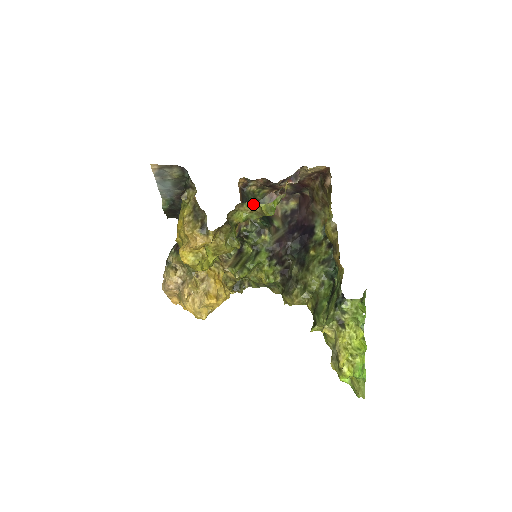
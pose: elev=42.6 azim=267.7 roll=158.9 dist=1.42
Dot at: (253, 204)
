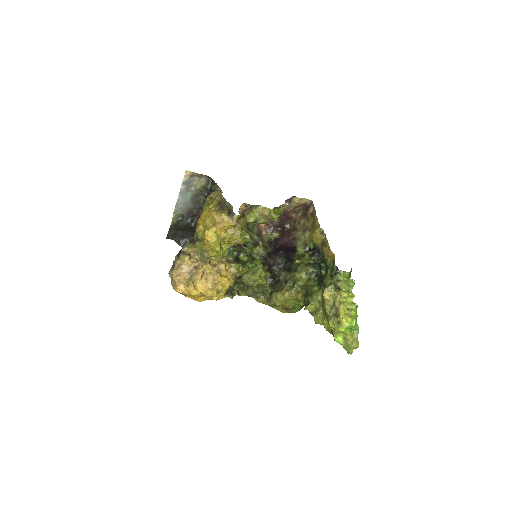
Dot at: (264, 208)
